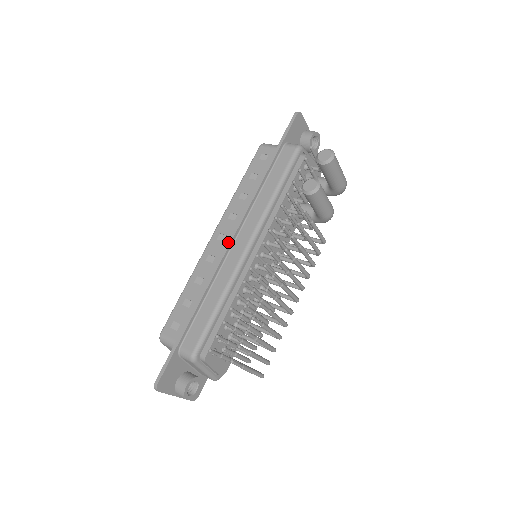
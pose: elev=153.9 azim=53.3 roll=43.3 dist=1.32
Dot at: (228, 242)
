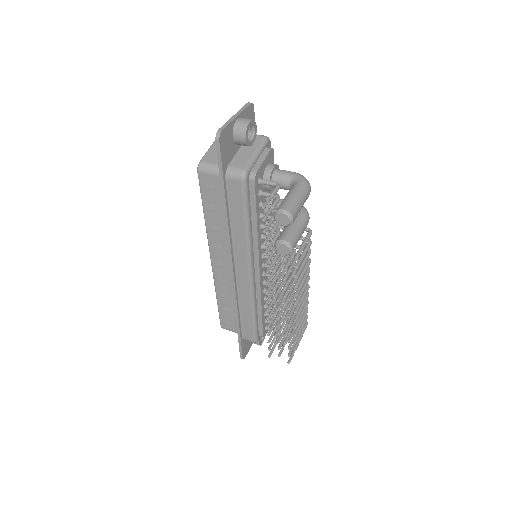
Dot at: (231, 276)
